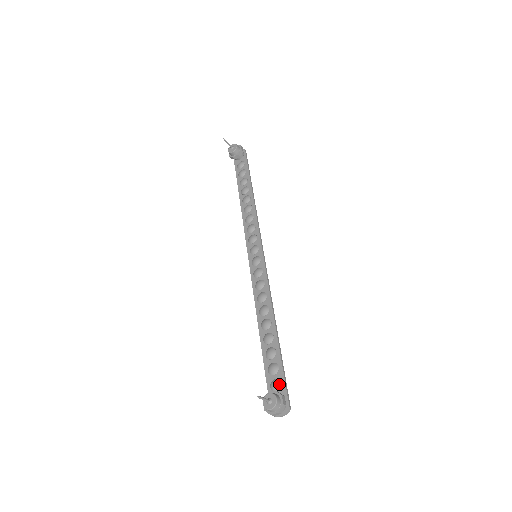
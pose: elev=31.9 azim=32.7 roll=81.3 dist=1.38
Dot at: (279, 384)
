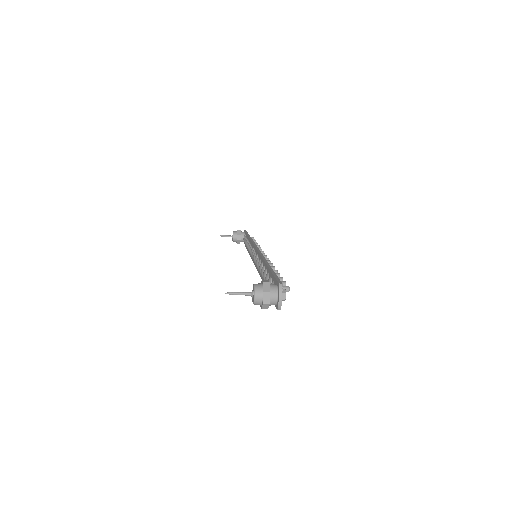
Dot at: (271, 283)
